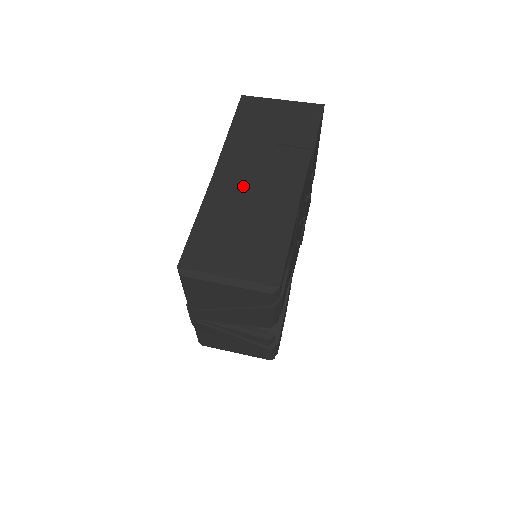
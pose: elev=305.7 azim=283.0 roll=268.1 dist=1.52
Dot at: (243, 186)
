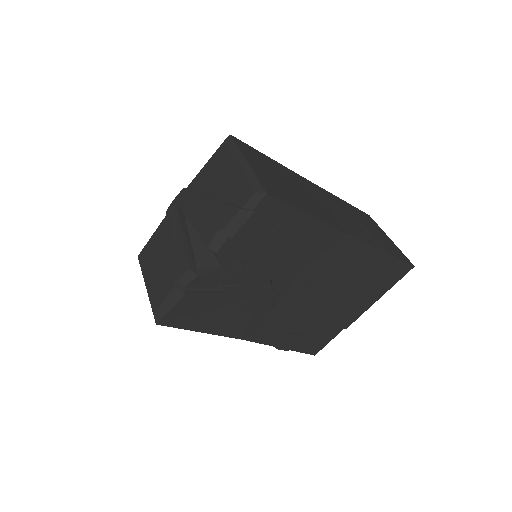
Dot at: (316, 195)
